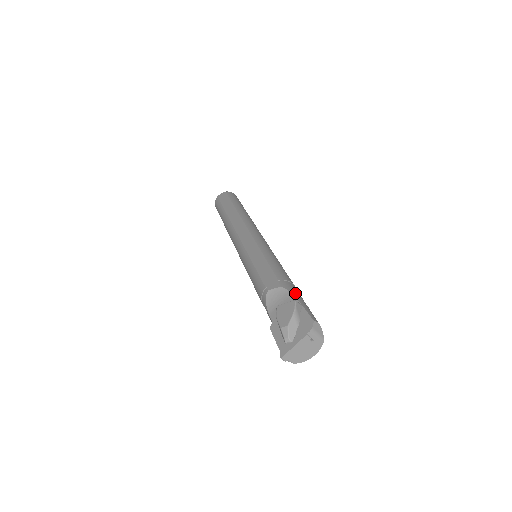
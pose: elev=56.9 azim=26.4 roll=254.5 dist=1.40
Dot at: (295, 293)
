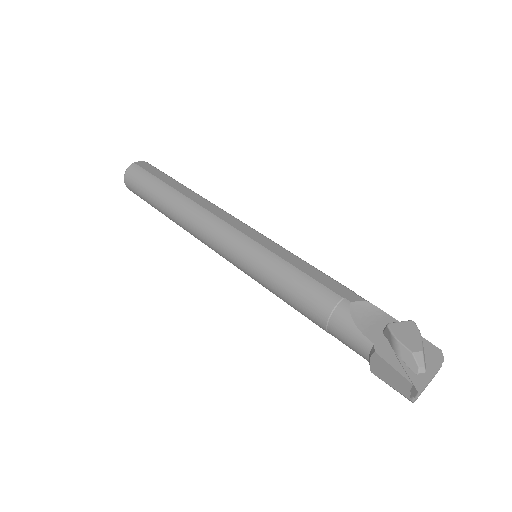
Dot at: (384, 313)
